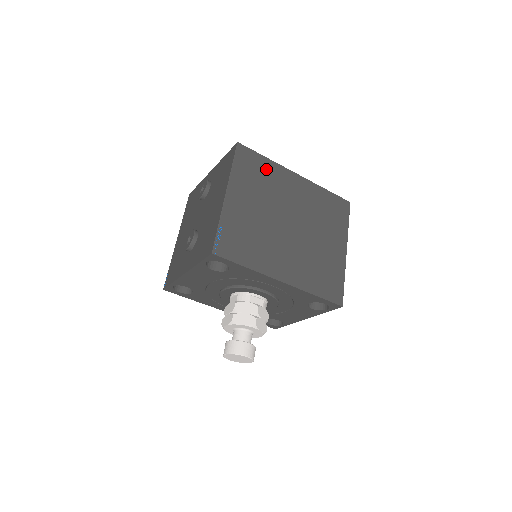
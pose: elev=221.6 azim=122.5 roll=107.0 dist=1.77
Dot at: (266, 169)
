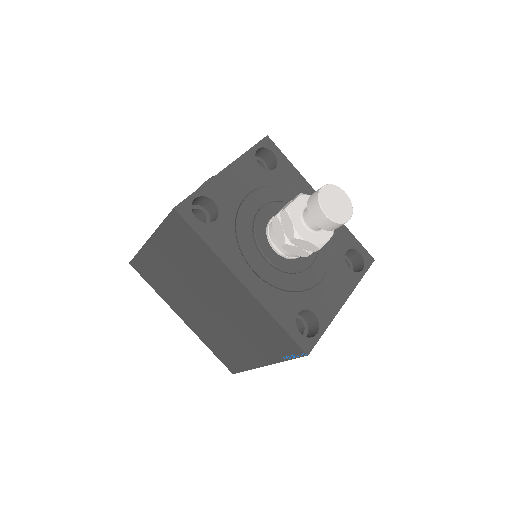
Dot at: occluded
